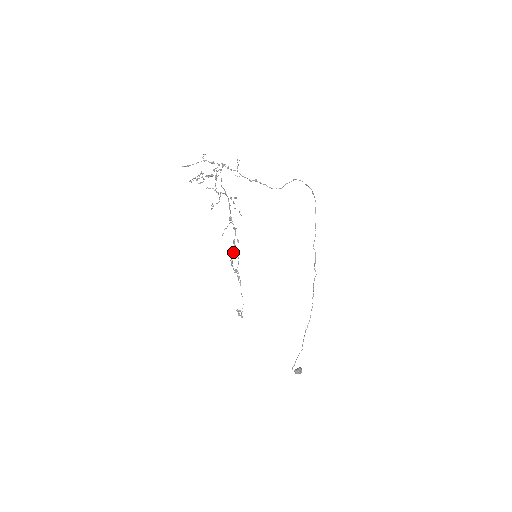
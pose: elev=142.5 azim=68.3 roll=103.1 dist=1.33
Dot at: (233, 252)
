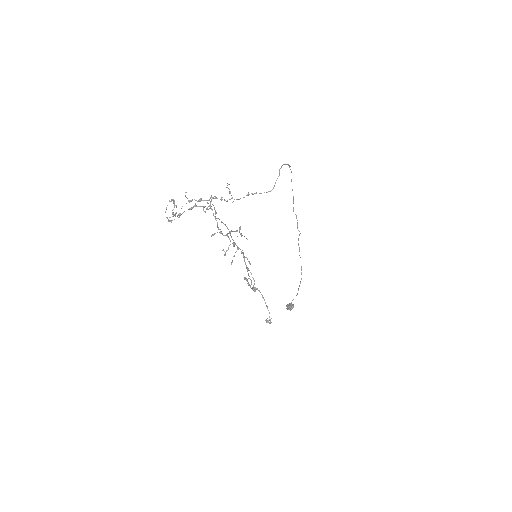
Dot at: (249, 276)
